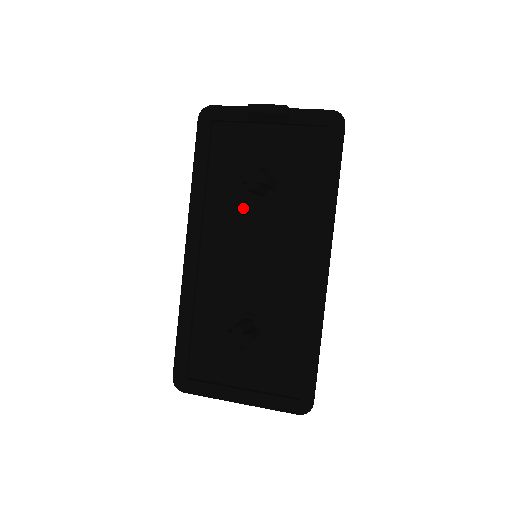
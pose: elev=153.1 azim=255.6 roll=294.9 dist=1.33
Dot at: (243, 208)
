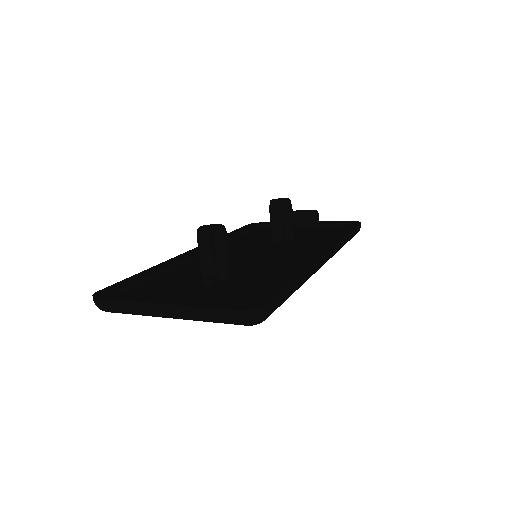
Dot at: (259, 244)
